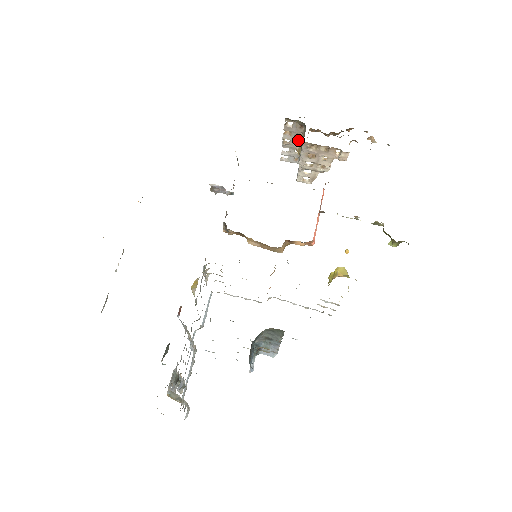
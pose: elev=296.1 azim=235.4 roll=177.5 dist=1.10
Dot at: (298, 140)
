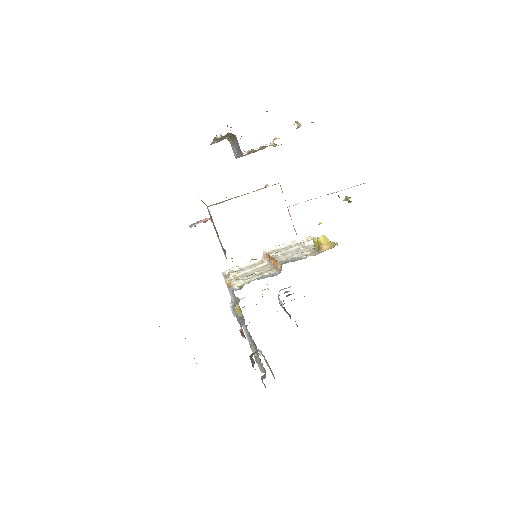
Dot at: occluded
